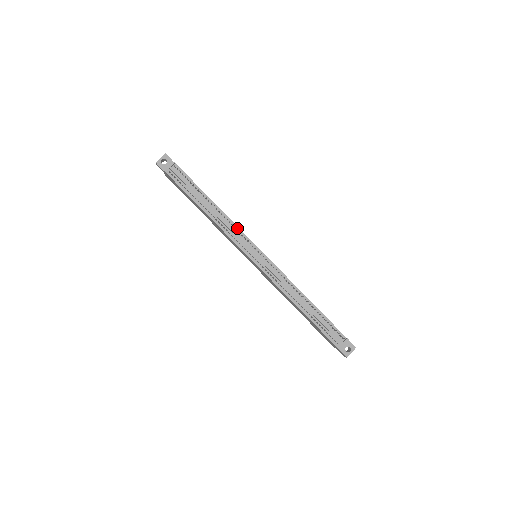
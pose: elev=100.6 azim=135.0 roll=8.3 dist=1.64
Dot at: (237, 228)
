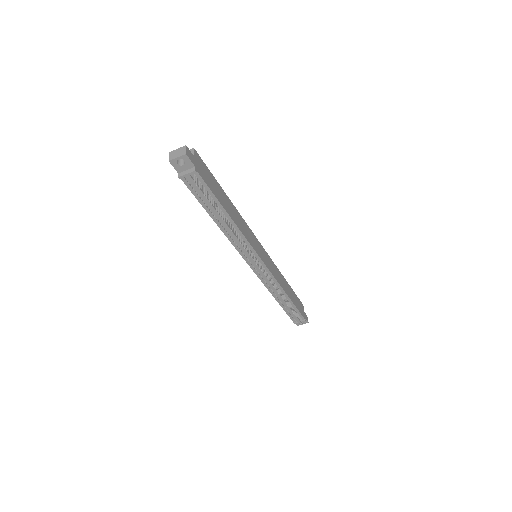
Dot at: (247, 242)
